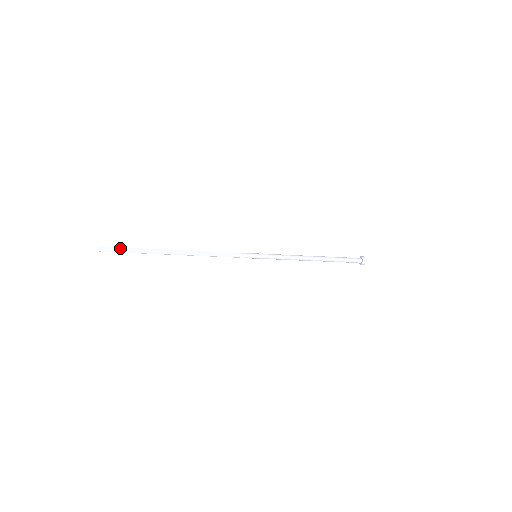
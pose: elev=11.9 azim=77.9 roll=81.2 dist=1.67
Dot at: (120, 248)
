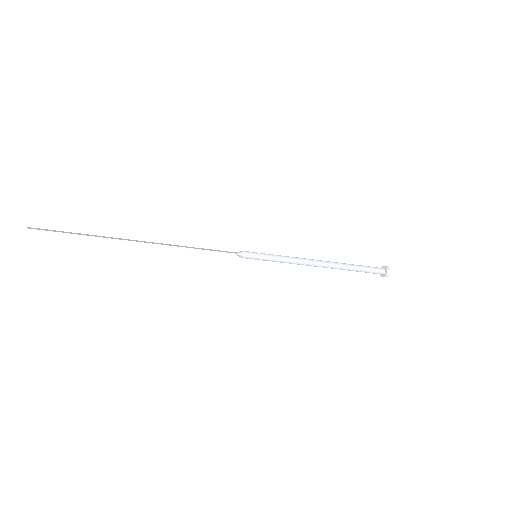
Dot at: (60, 231)
